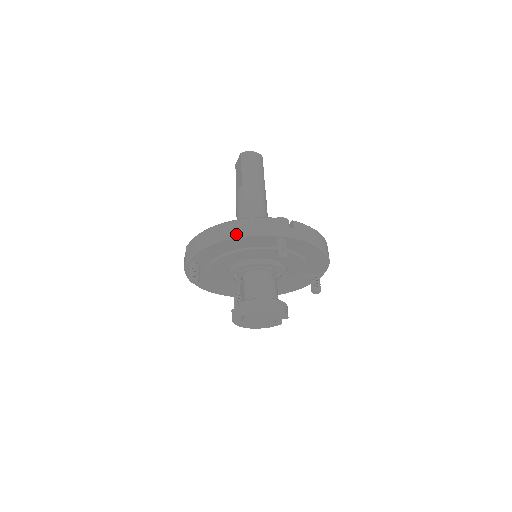
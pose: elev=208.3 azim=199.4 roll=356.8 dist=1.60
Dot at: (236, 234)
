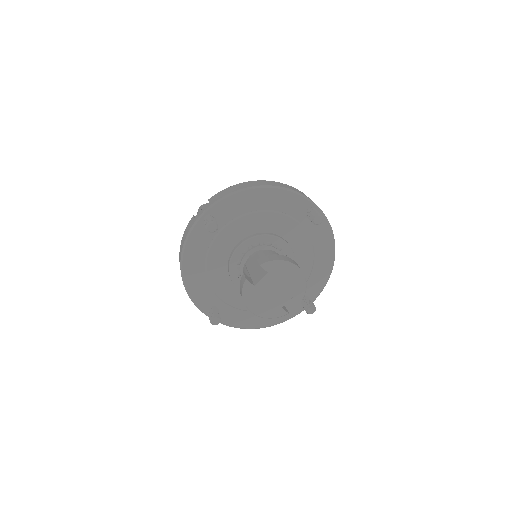
Dot at: (277, 185)
